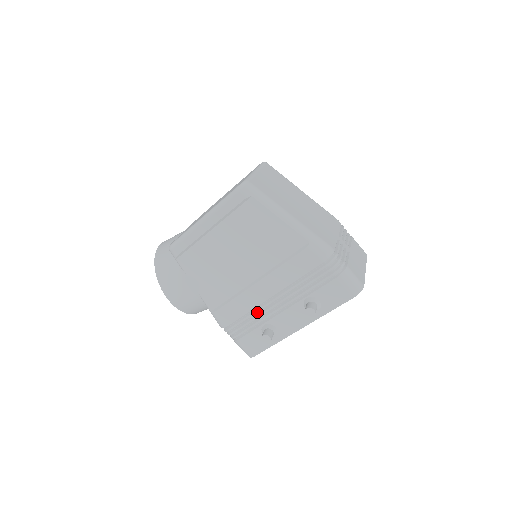
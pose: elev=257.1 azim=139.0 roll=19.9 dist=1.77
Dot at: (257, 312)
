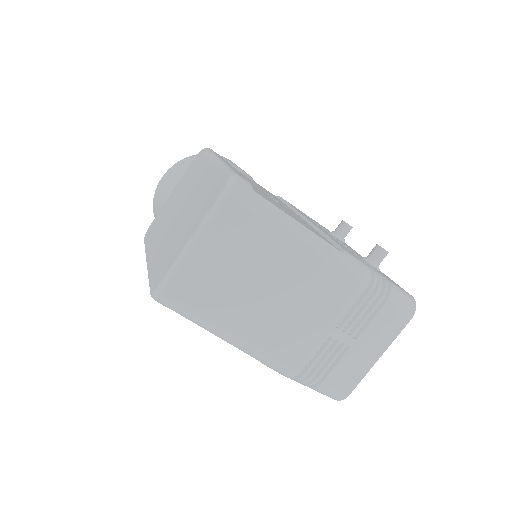
Dot at: occluded
